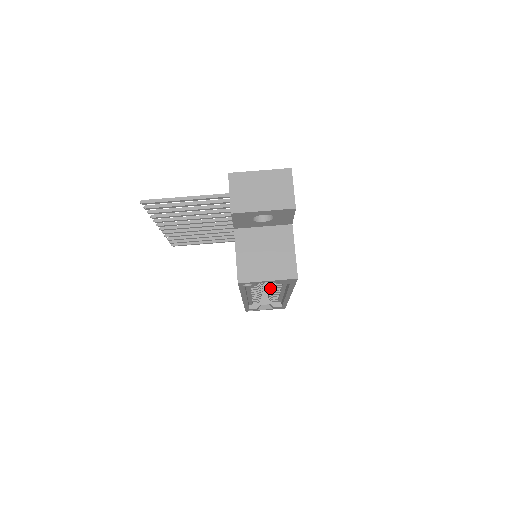
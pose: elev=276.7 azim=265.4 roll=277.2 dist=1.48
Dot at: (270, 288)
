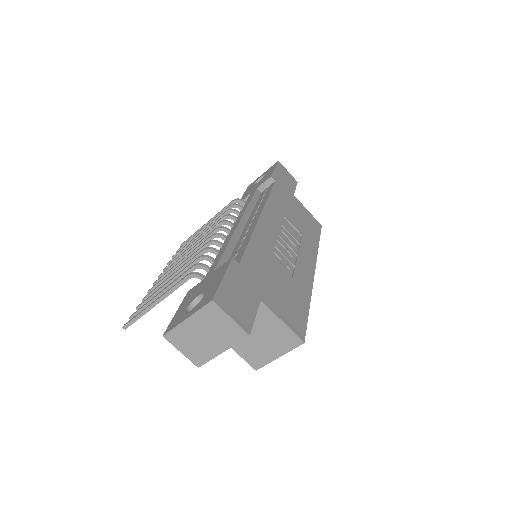
Dot at: occluded
